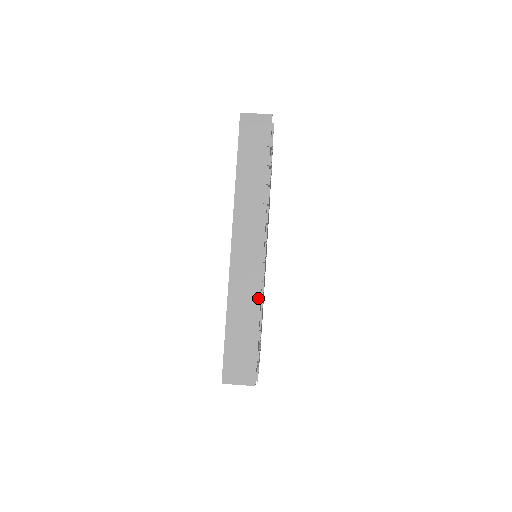
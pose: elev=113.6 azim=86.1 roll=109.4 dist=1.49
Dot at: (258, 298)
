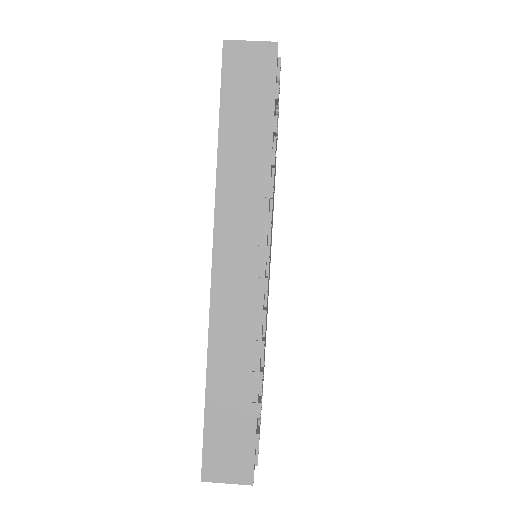
Dot at: (256, 351)
